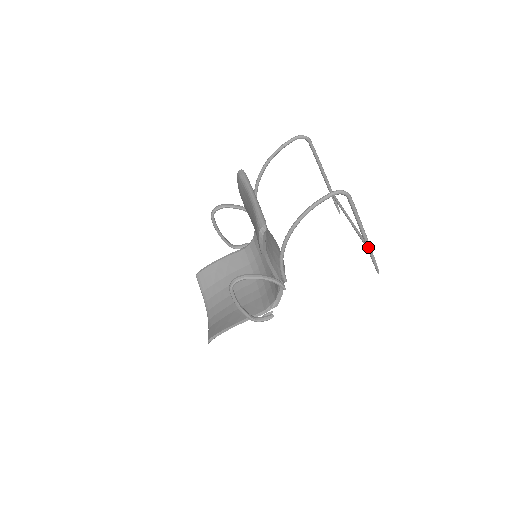
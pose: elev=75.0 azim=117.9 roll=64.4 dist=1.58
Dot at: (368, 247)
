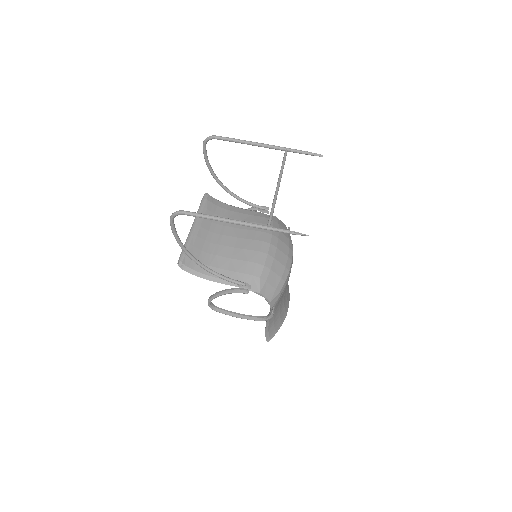
Dot at: (259, 228)
